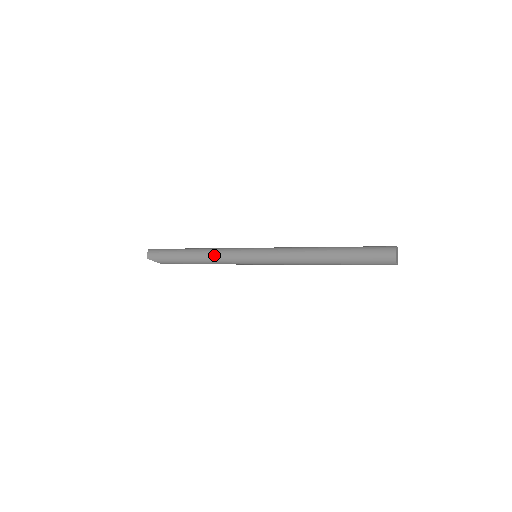
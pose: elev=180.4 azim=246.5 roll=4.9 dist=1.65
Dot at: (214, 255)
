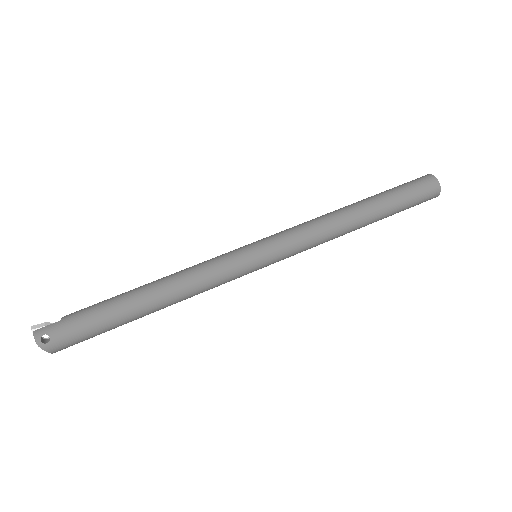
Dot at: occluded
